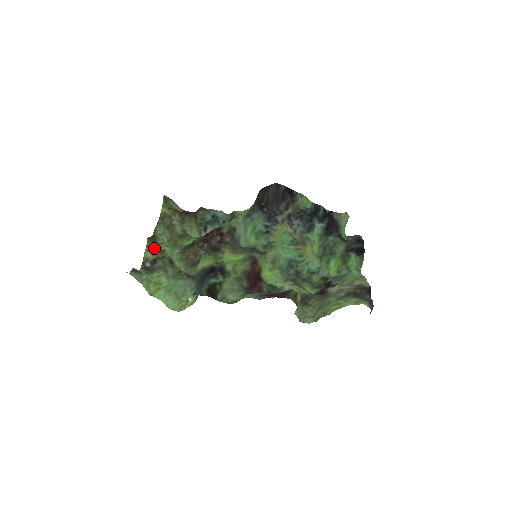
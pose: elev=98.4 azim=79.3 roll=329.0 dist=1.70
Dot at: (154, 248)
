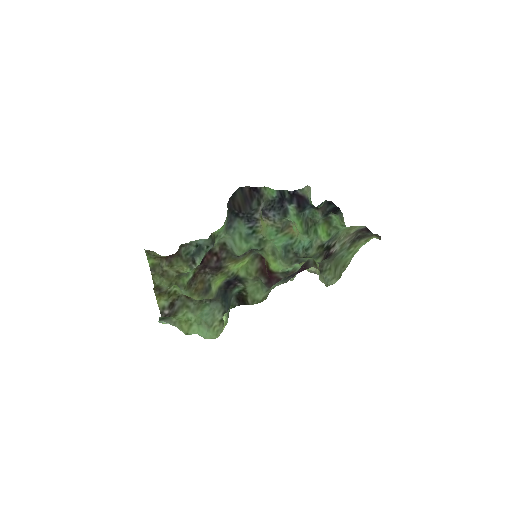
Dot at: (164, 295)
